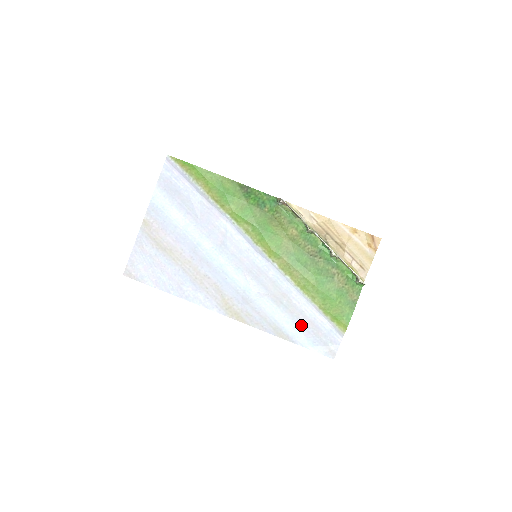
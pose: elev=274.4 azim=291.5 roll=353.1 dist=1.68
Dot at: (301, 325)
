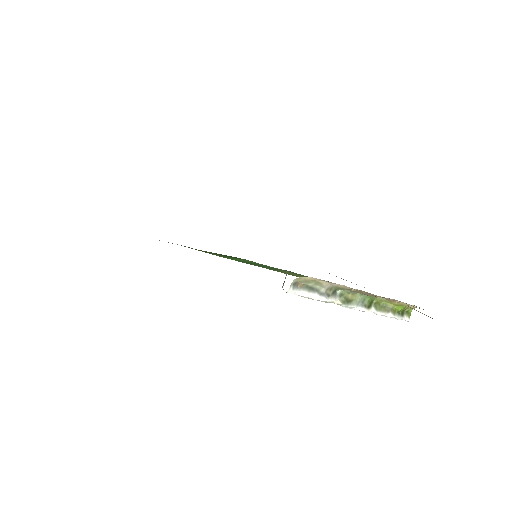
Dot at: occluded
